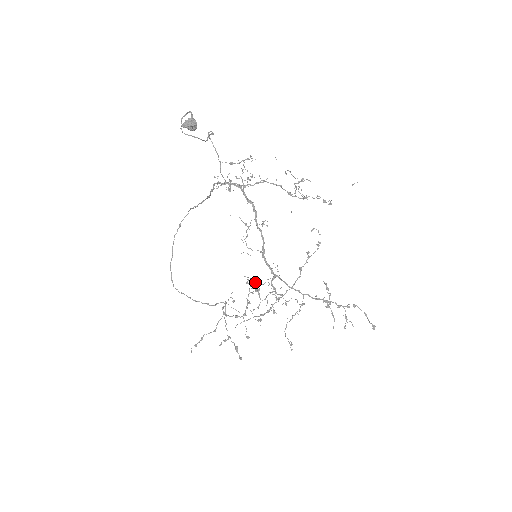
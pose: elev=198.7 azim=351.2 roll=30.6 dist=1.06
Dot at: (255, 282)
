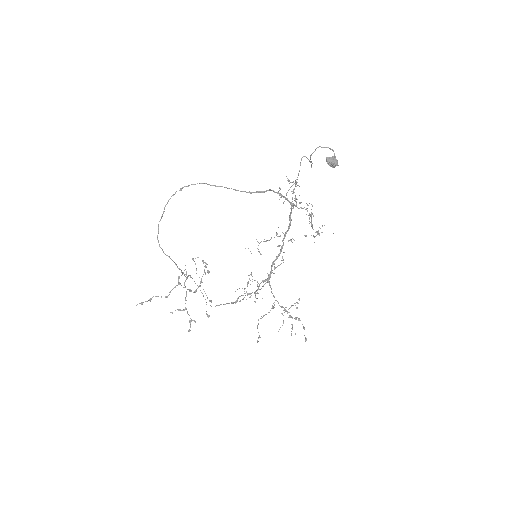
Dot at: (207, 264)
